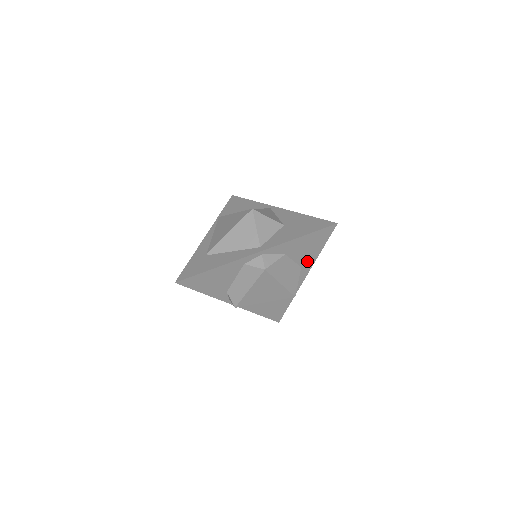
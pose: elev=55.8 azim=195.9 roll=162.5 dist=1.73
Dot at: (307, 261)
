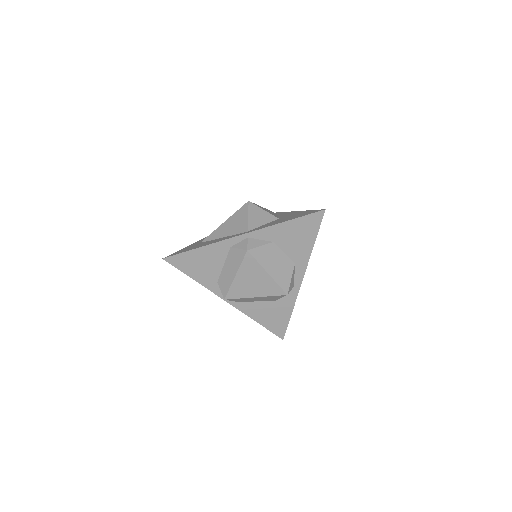
Dot at: (300, 256)
